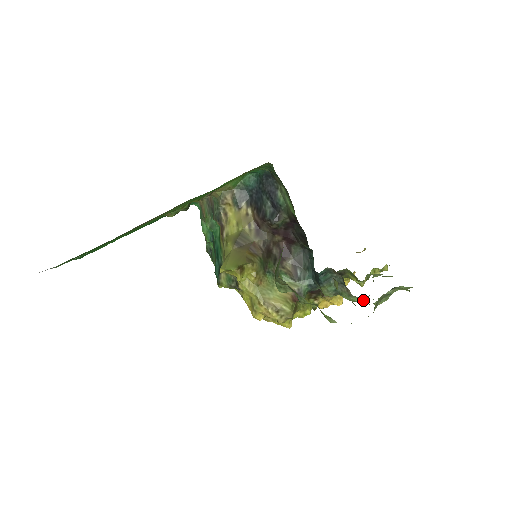
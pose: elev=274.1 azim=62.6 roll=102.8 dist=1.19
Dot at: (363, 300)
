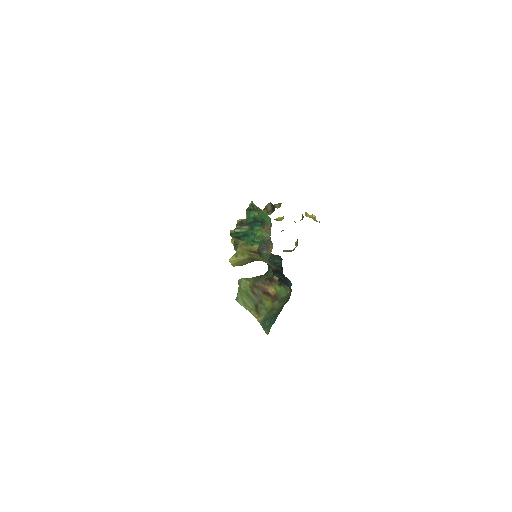
Dot at: occluded
